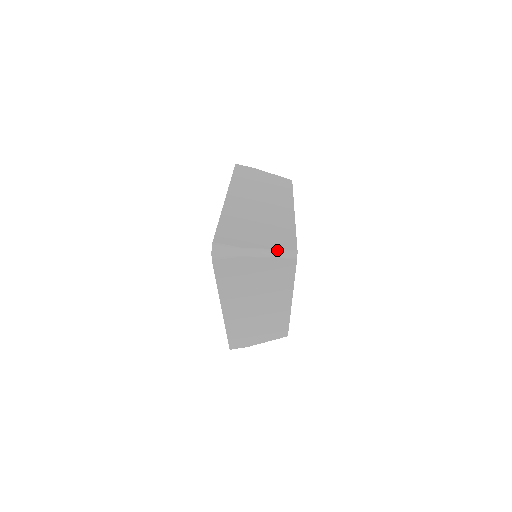
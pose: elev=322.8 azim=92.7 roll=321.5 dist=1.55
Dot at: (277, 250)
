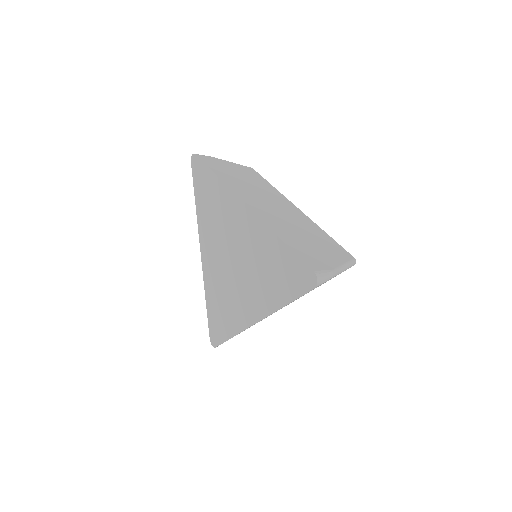
Dot at: (347, 263)
